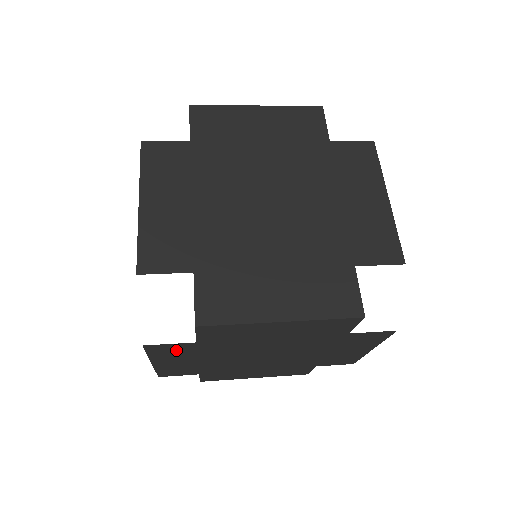
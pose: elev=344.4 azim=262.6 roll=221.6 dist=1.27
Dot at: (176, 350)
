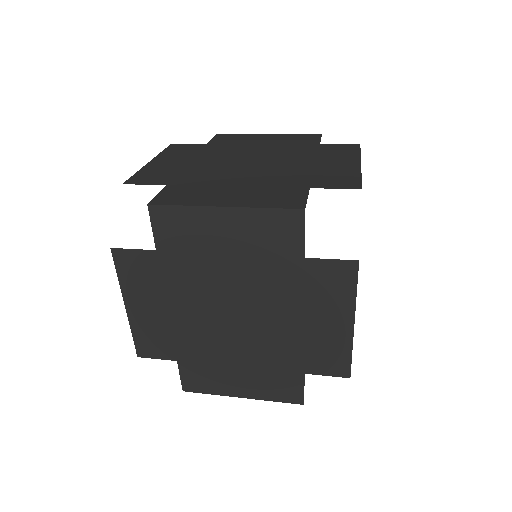
Dot at: occluded
